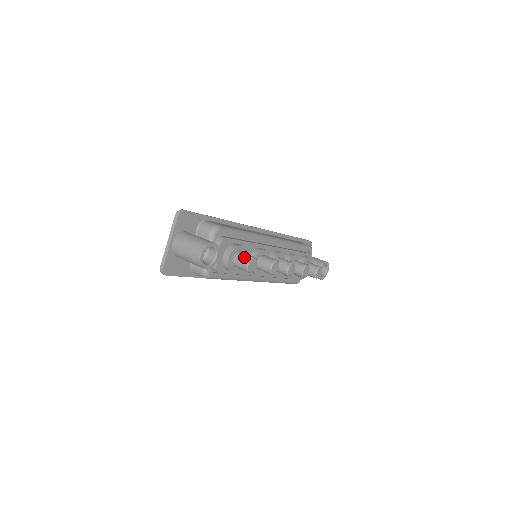
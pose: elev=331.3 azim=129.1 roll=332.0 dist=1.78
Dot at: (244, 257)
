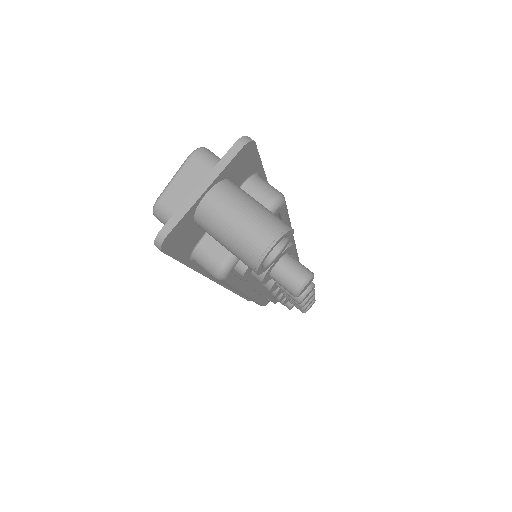
Dot at: (301, 268)
